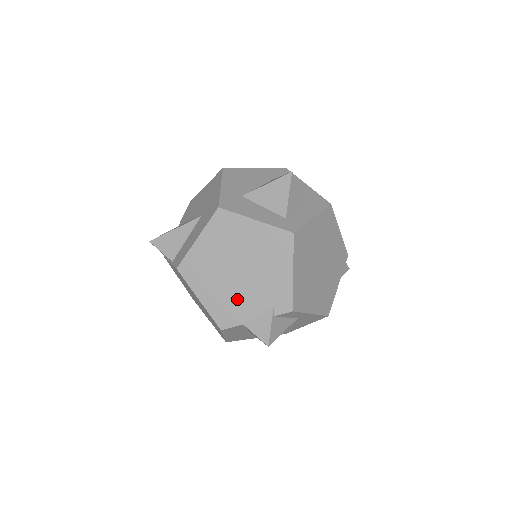
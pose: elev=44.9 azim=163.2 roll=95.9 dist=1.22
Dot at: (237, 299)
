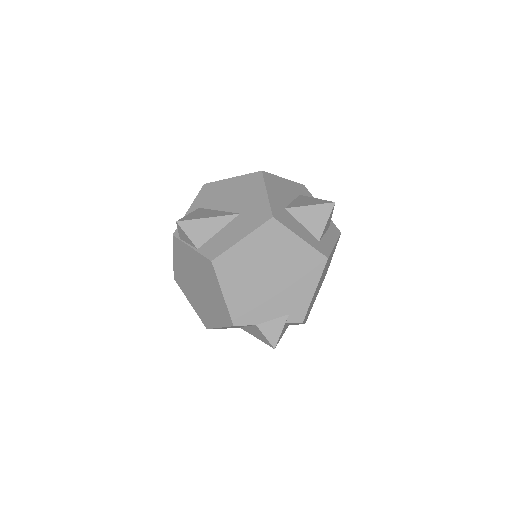
Dot at: (259, 302)
